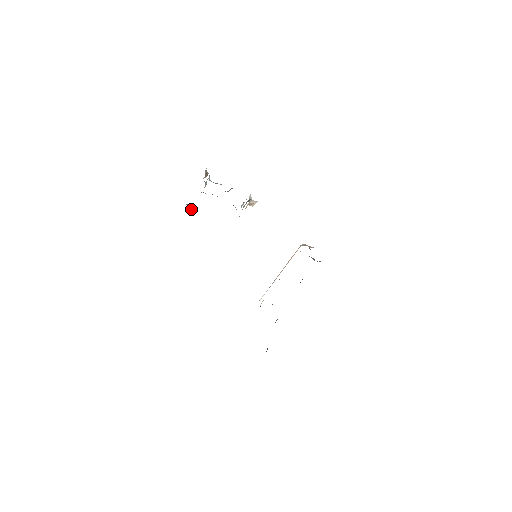
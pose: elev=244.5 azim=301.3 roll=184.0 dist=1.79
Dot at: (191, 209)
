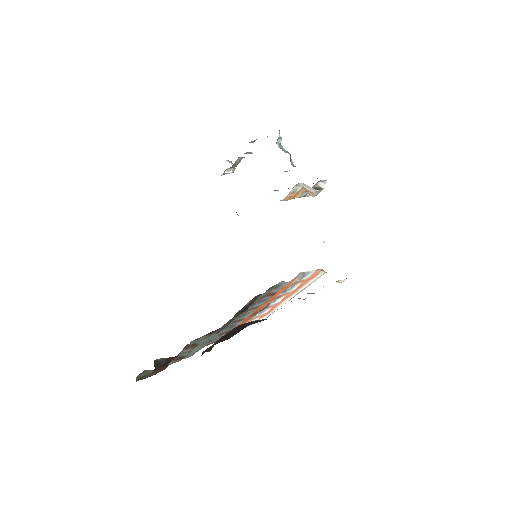
Dot at: (232, 169)
